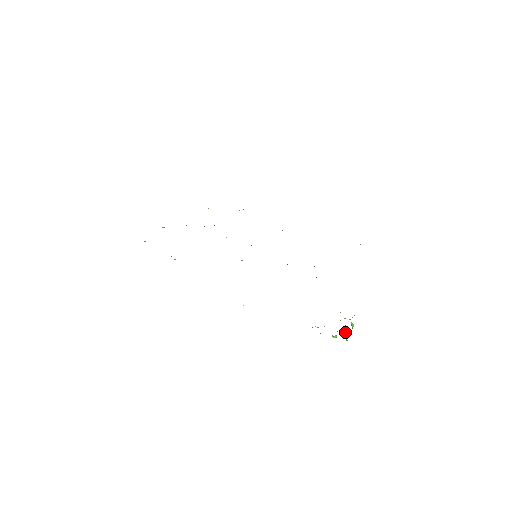
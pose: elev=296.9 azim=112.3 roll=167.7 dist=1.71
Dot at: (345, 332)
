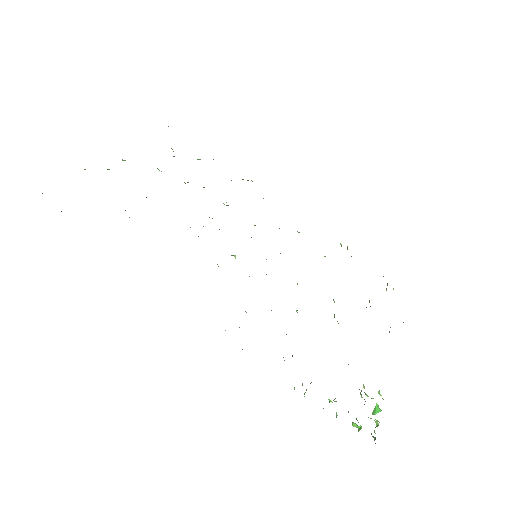
Dot at: occluded
